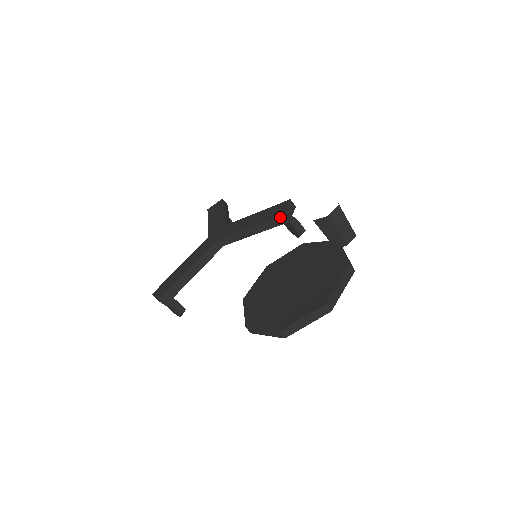
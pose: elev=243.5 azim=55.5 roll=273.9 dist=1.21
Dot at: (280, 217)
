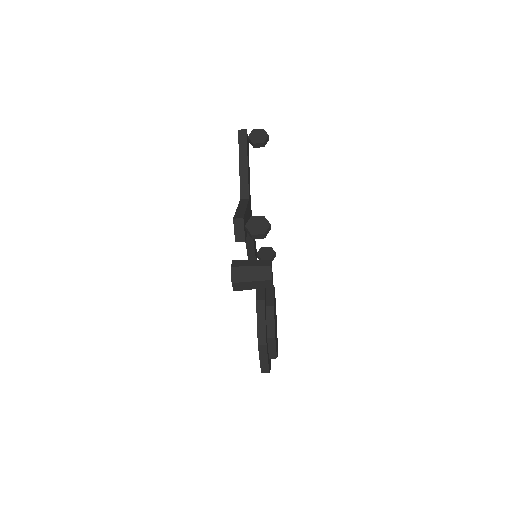
Dot at: (237, 240)
